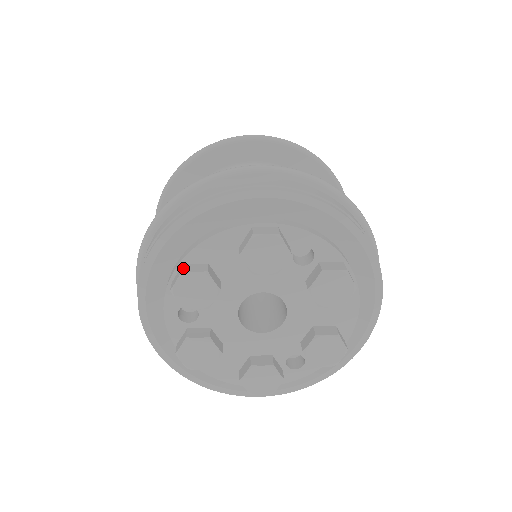
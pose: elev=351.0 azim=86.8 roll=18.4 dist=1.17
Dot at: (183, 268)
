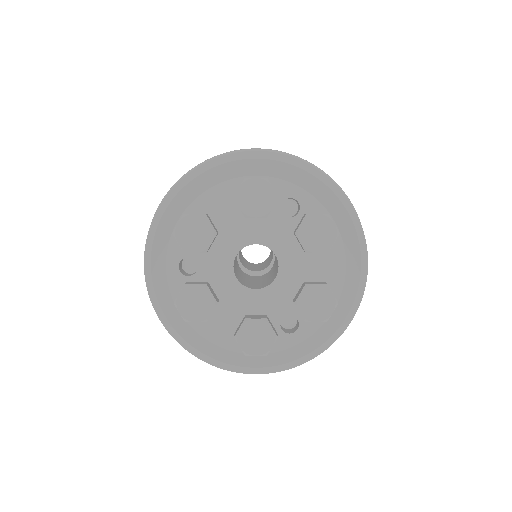
Dot at: (185, 213)
